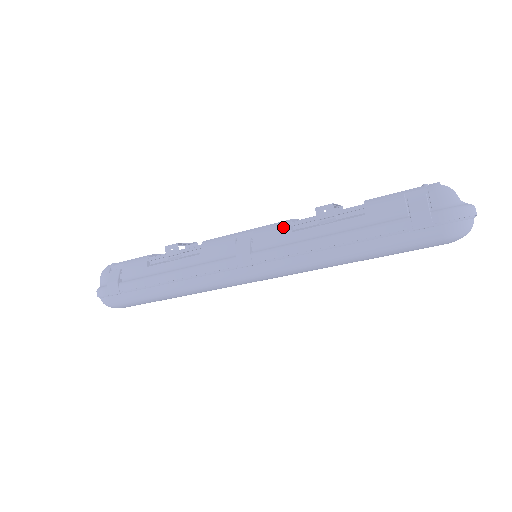
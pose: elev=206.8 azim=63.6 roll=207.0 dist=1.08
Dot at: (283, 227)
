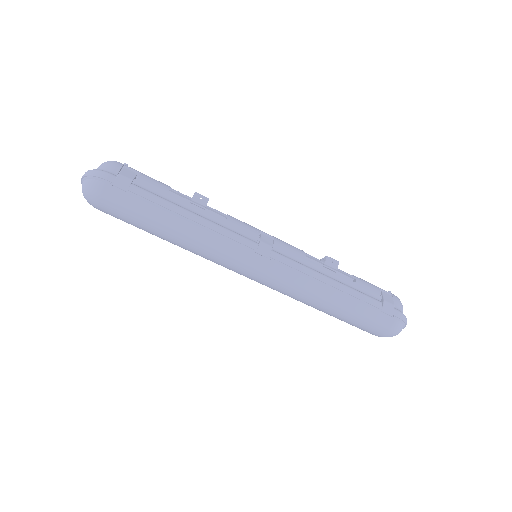
Dot at: (299, 251)
